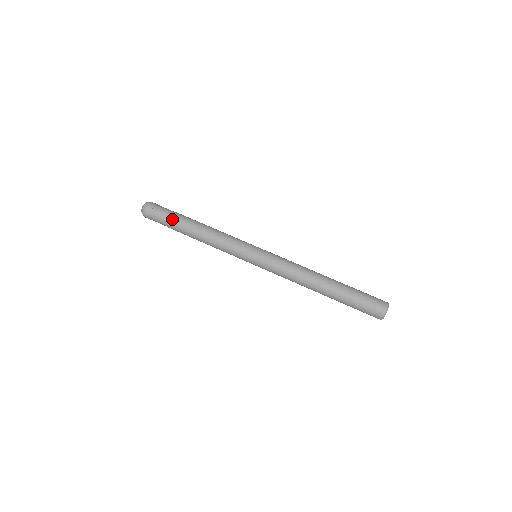
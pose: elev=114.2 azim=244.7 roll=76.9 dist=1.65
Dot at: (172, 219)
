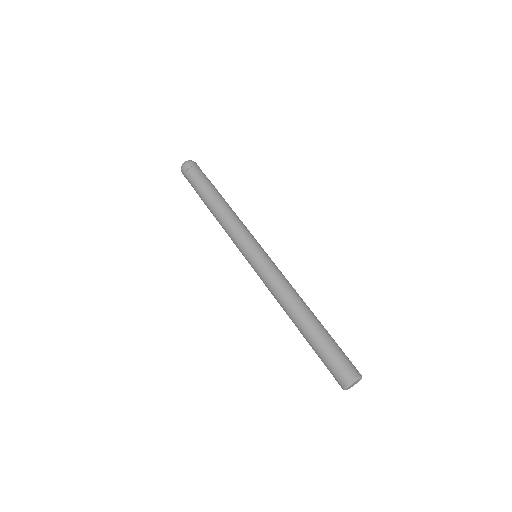
Dot at: (200, 184)
